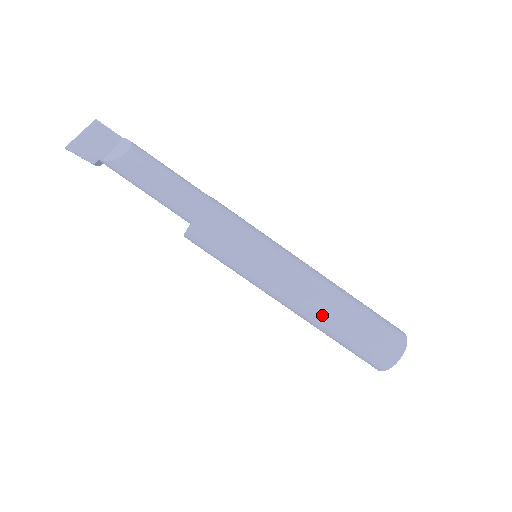
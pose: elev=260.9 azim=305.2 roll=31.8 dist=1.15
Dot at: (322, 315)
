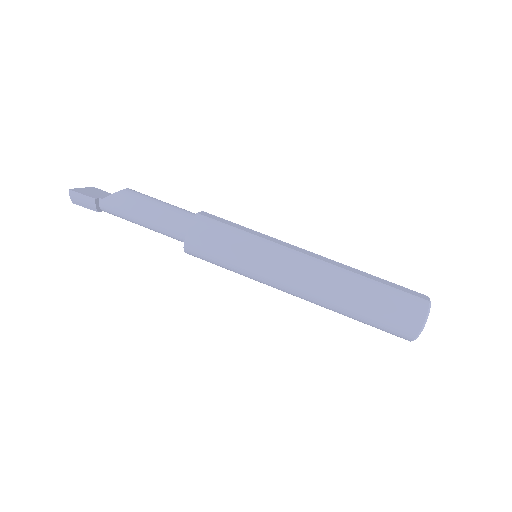
Dot at: (338, 275)
